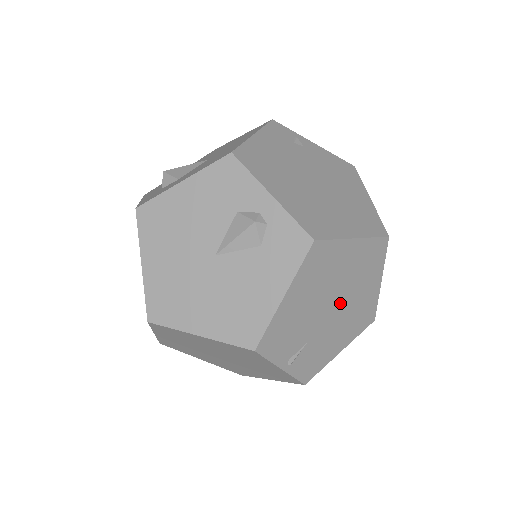
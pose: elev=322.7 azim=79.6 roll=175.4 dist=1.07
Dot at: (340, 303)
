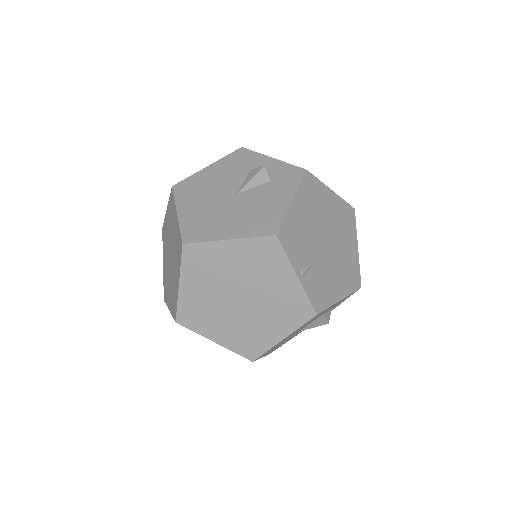
Dot at: (332, 243)
